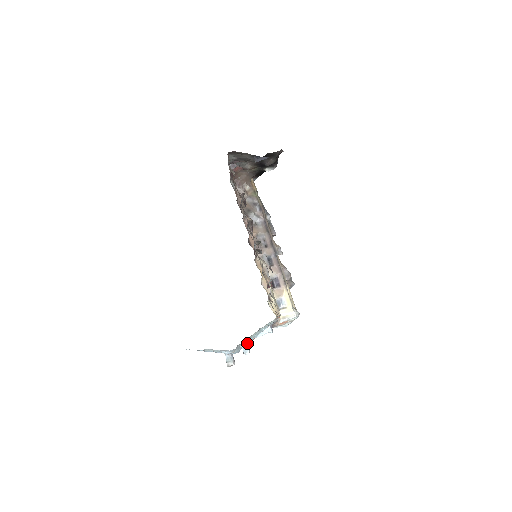
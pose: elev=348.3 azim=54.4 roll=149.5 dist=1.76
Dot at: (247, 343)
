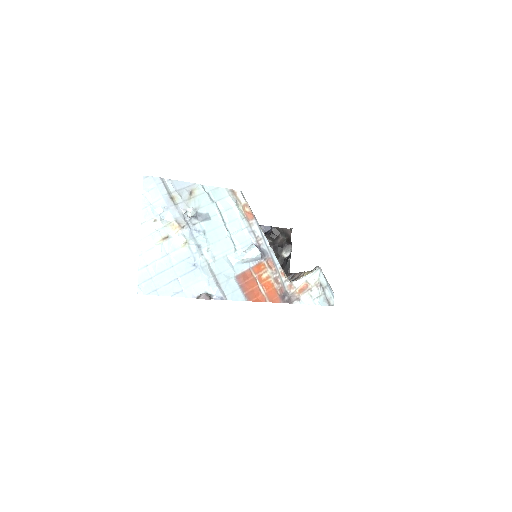
Dot at: (220, 262)
